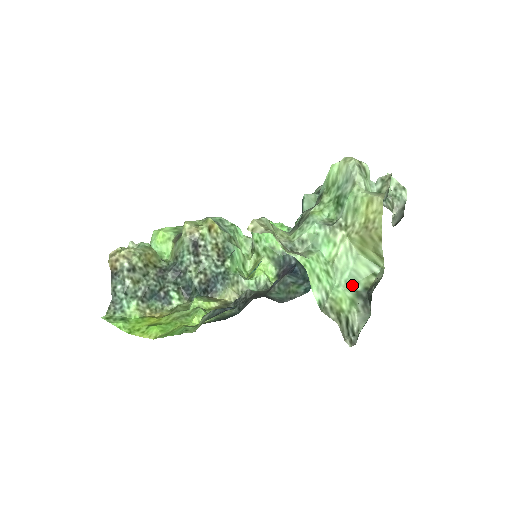
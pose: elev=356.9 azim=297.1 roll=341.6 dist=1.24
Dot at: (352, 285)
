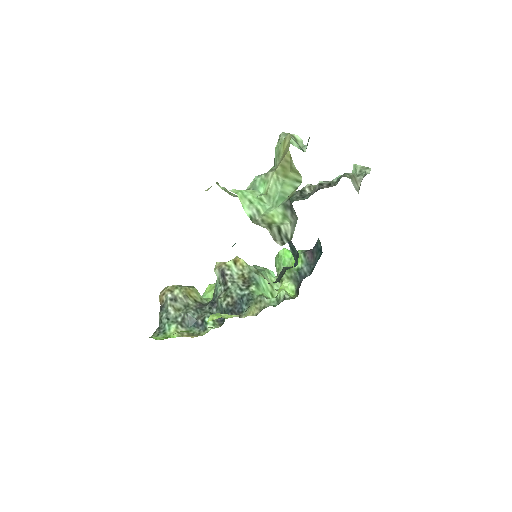
Dot at: (281, 203)
